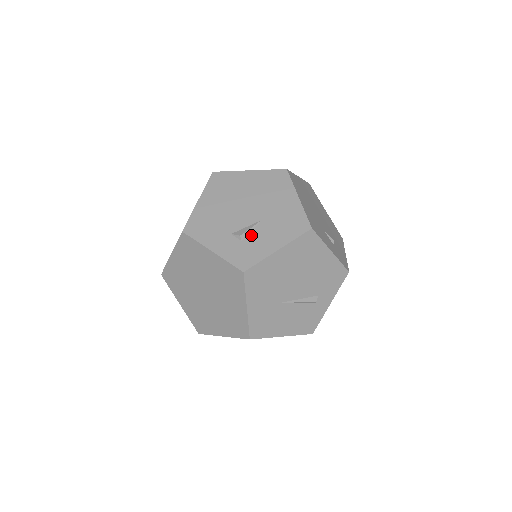
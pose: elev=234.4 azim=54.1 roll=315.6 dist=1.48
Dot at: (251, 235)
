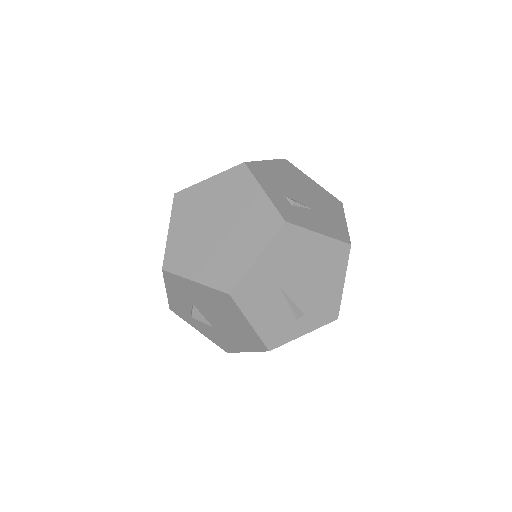
Dot at: (301, 209)
